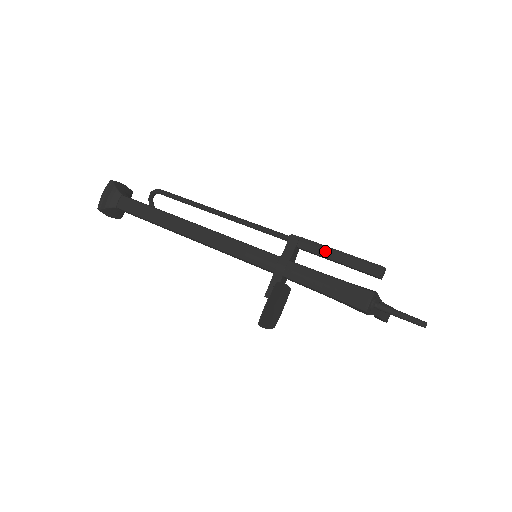
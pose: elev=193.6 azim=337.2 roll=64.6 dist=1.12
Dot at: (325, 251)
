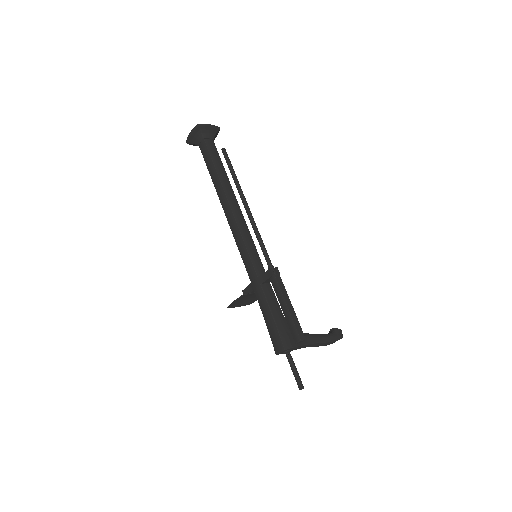
Dot at: (280, 298)
